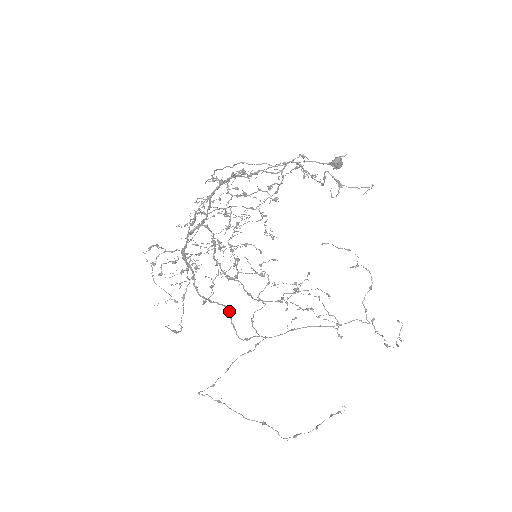
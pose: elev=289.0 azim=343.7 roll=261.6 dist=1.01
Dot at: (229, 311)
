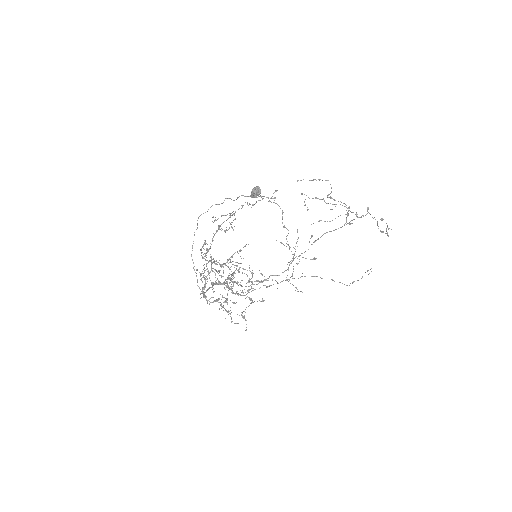
Dot at: occluded
